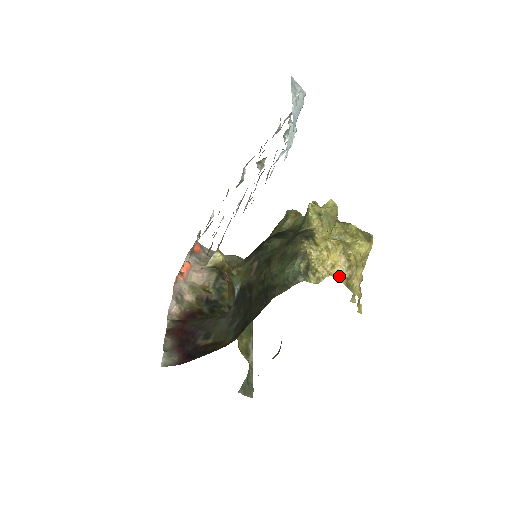
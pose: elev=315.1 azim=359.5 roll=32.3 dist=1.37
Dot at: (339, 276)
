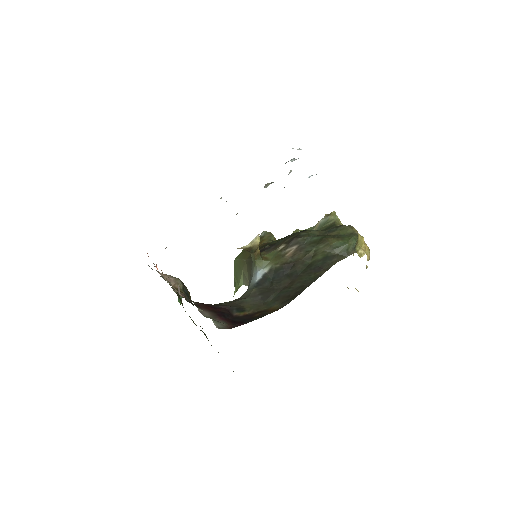
Dot at: (367, 257)
